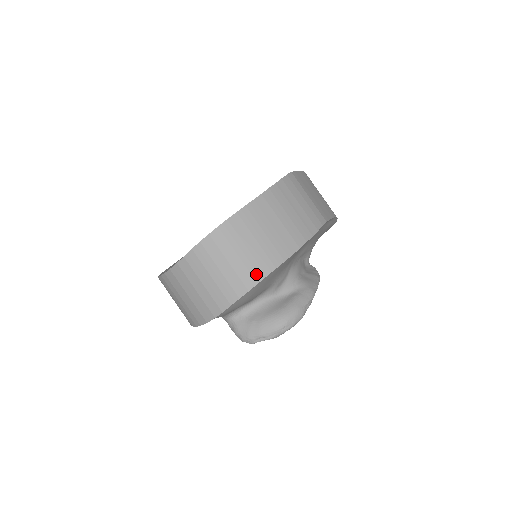
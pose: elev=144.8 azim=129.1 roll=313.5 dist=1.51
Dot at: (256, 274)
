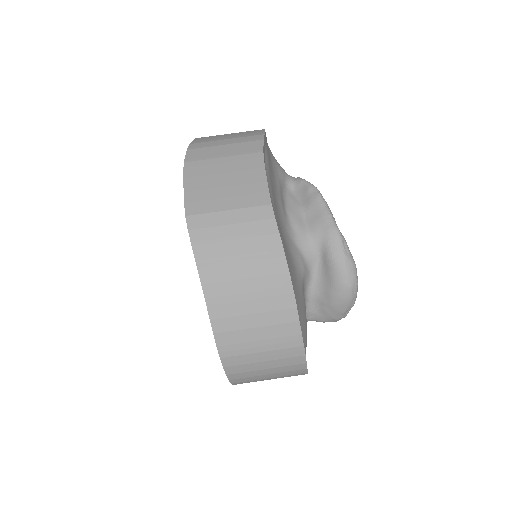
Dot at: (293, 344)
